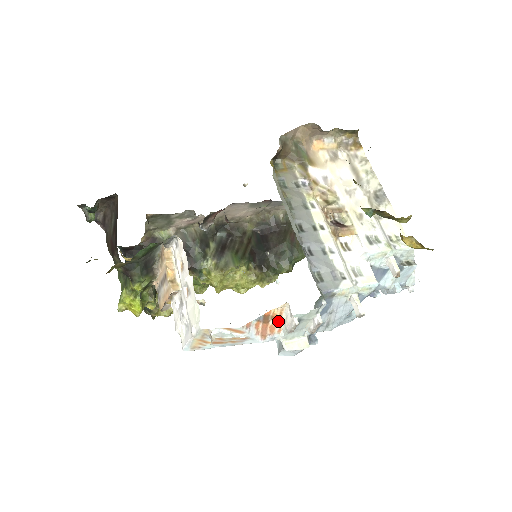
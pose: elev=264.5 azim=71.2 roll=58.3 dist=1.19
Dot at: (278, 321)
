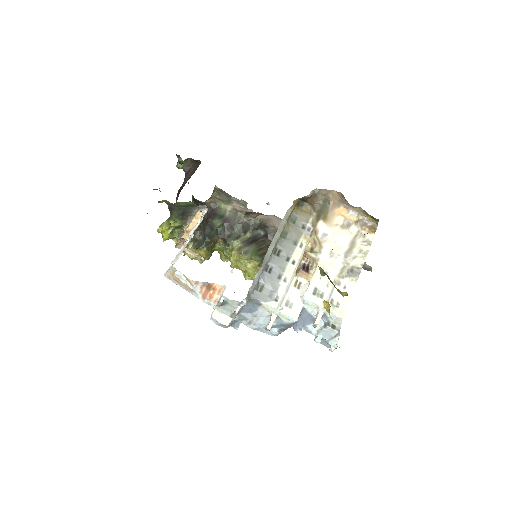
Dot at: (217, 294)
